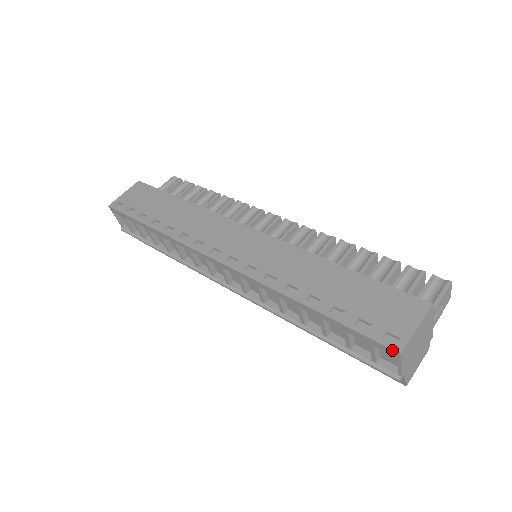
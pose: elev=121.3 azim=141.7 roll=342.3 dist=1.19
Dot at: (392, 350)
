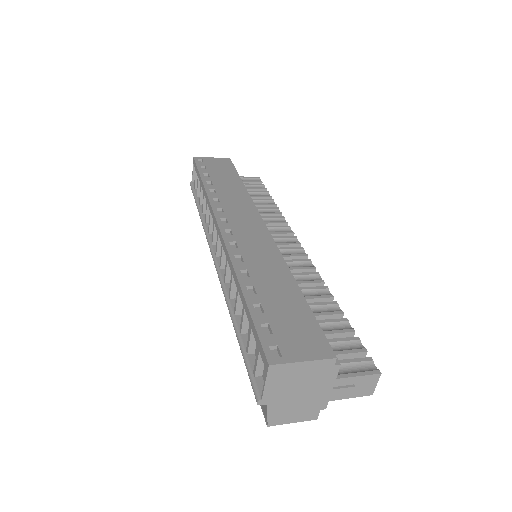
Dot at: (266, 359)
